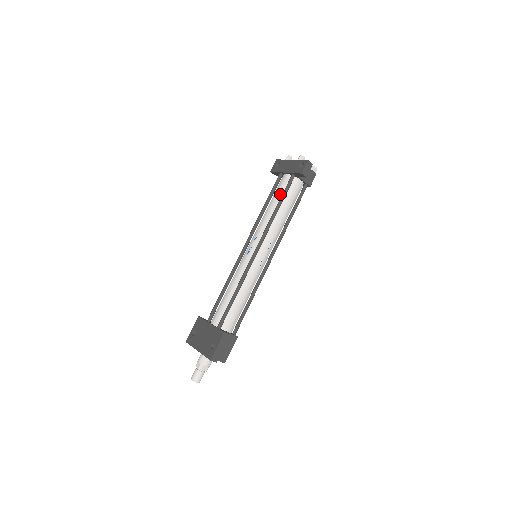
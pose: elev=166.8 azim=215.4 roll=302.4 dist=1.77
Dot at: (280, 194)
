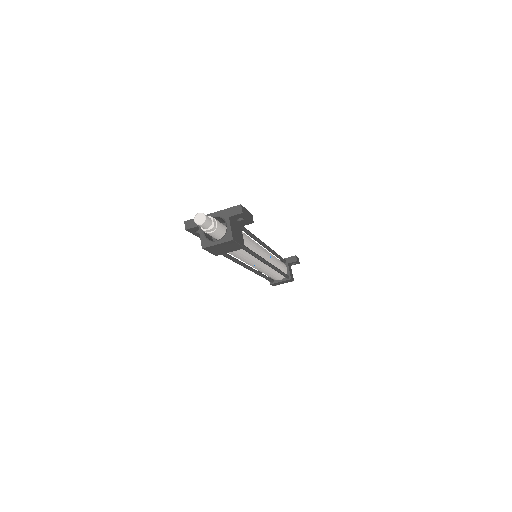
Dot at: occluded
